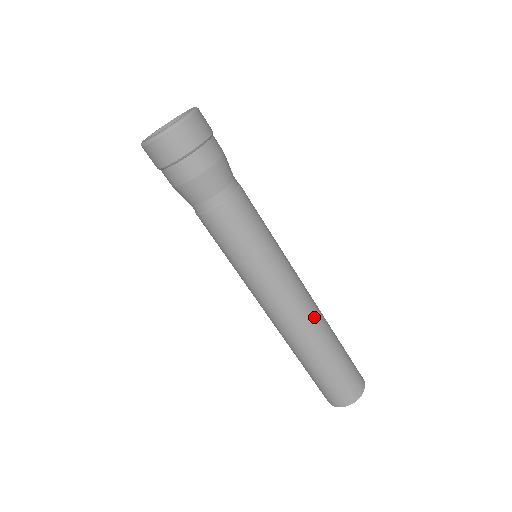
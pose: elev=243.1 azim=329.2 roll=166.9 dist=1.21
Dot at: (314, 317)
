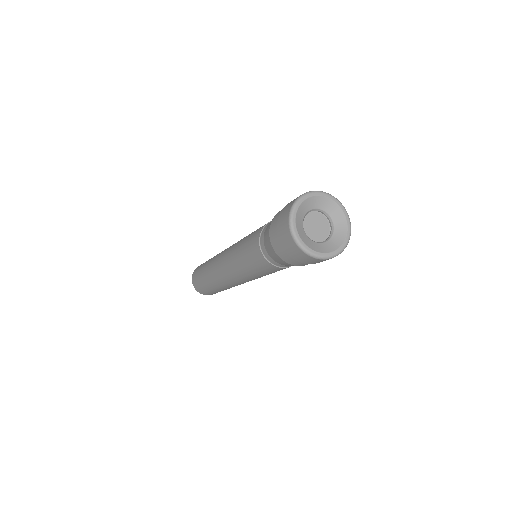
Dot at: (233, 286)
